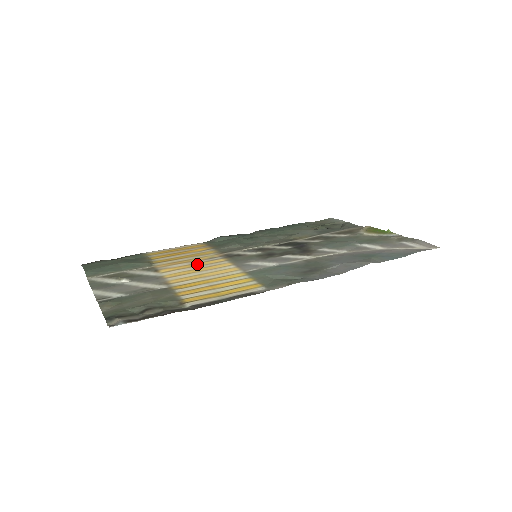
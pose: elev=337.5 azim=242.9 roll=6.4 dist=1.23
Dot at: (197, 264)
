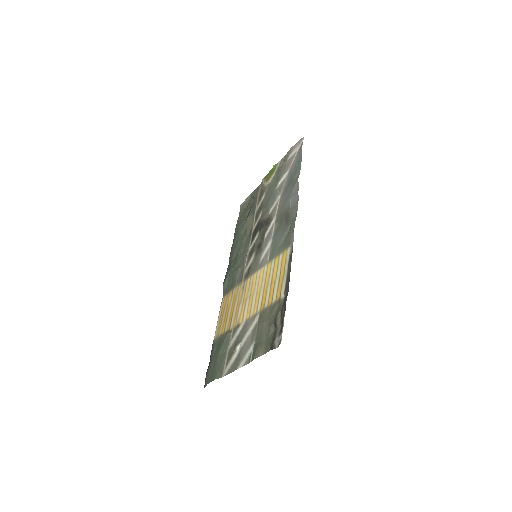
Dot at: (245, 297)
